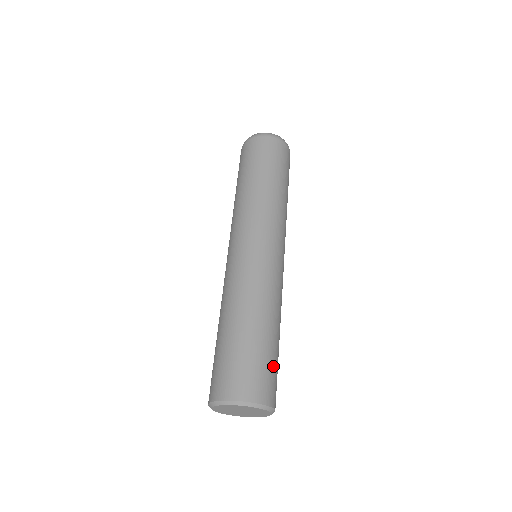
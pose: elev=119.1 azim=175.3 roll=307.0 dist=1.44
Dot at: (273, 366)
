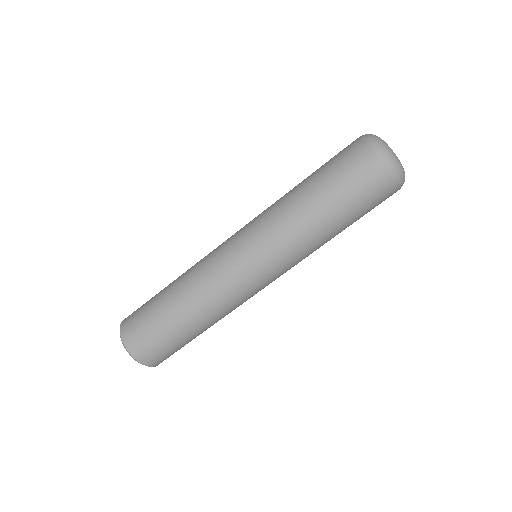
Dot at: occluded
